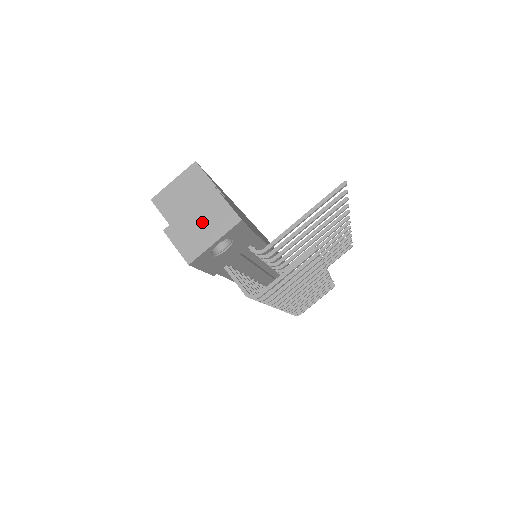
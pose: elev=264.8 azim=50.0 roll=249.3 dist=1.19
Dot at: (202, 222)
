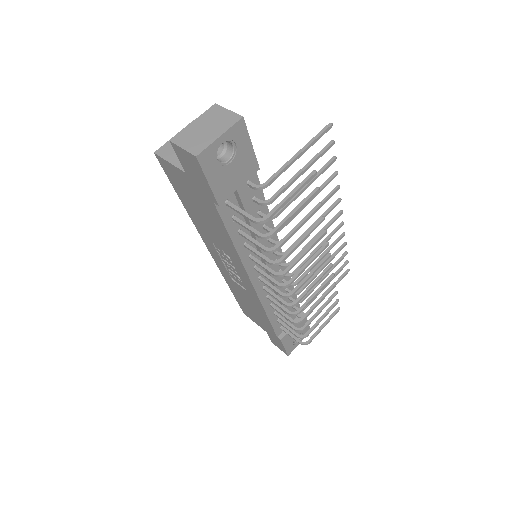
Dot at: (206, 126)
